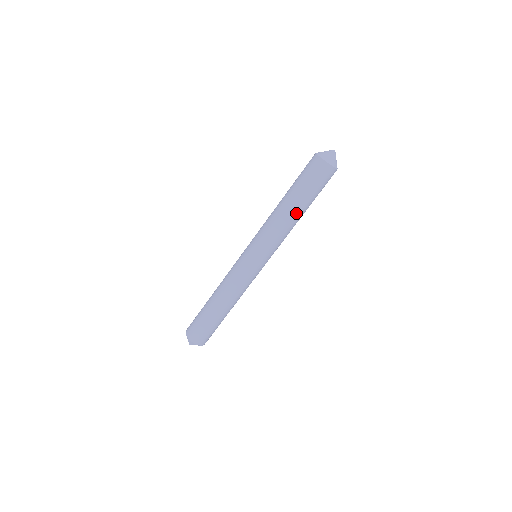
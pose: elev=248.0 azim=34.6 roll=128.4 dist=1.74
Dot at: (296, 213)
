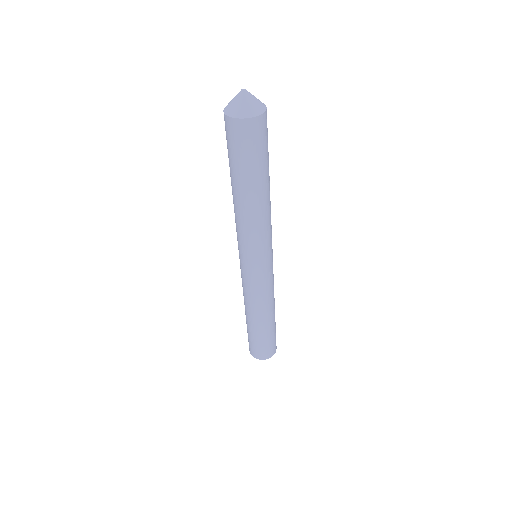
Dot at: (245, 198)
